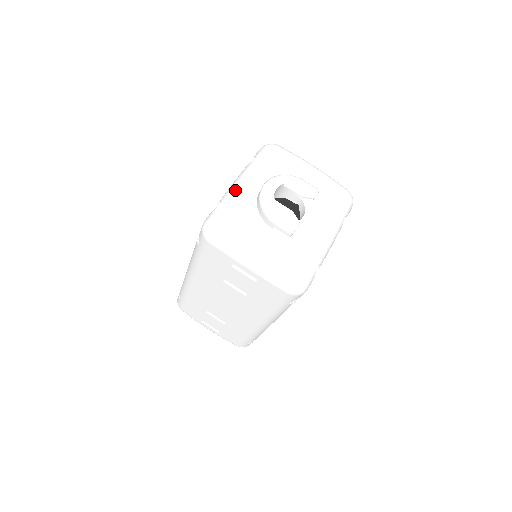
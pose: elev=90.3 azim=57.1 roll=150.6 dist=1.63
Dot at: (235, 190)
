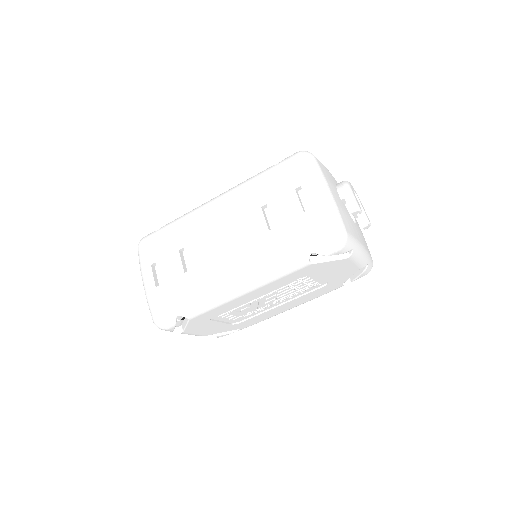
Dot at: occluded
